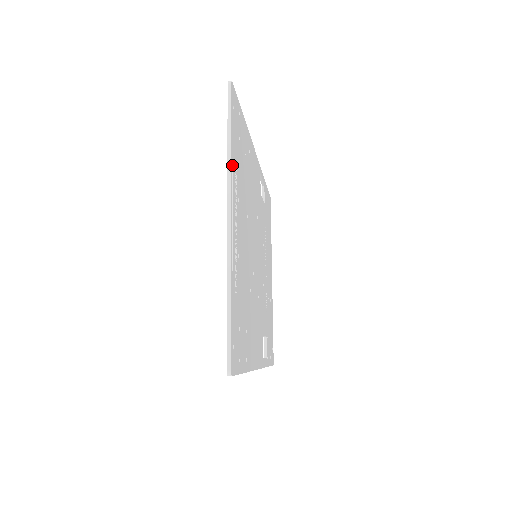
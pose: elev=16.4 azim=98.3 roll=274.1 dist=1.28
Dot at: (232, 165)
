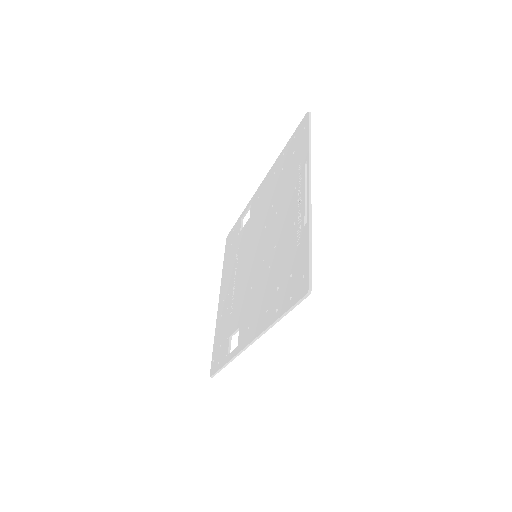
Dot at: occluded
